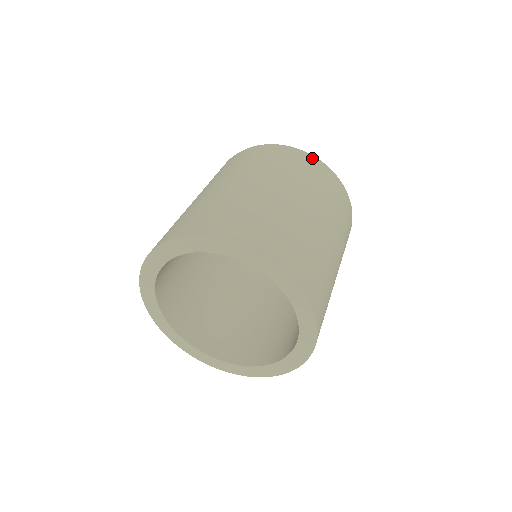
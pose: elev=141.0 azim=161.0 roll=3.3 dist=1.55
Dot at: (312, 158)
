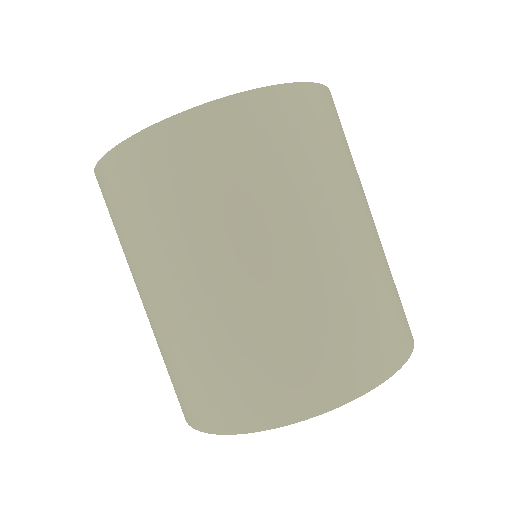
Dot at: occluded
